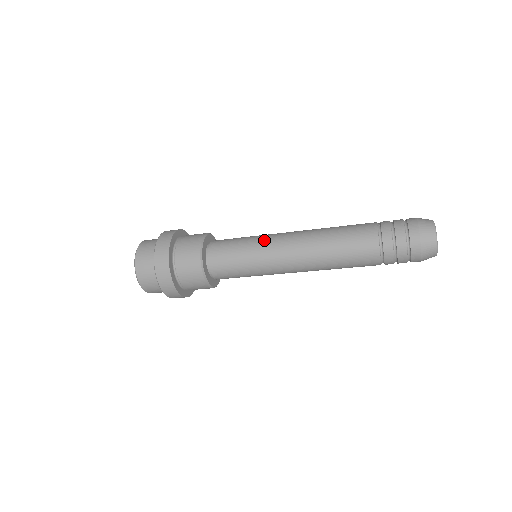
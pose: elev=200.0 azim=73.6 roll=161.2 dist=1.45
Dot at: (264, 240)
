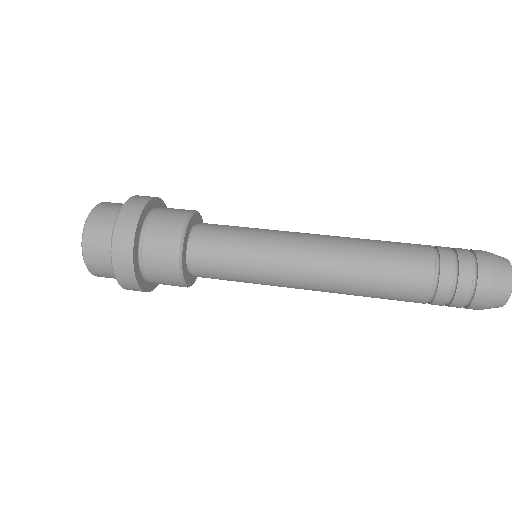
Dot at: (270, 276)
